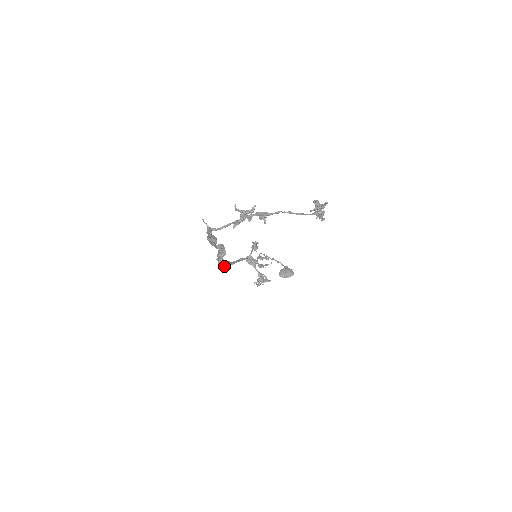
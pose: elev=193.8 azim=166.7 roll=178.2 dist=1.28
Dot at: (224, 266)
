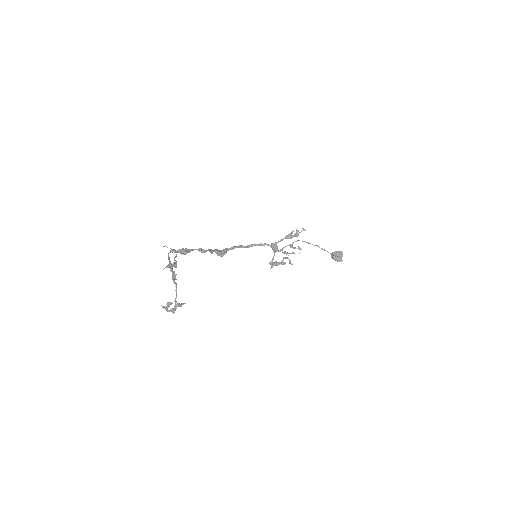
Dot at: (219, 255)
